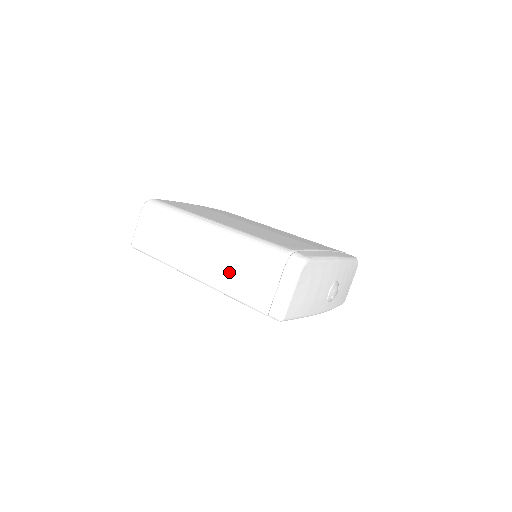
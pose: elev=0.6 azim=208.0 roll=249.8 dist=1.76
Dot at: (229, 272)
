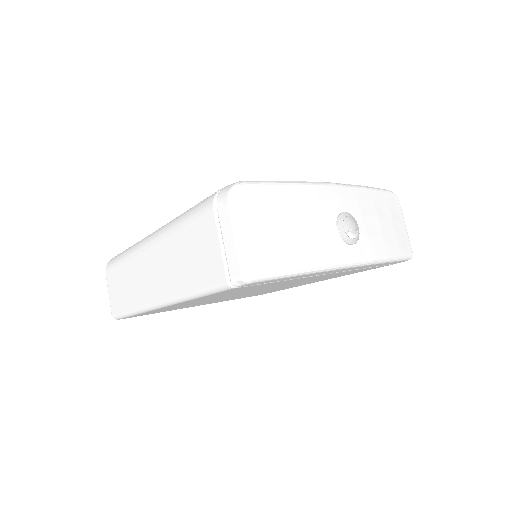
Dot at: (180, 268)
